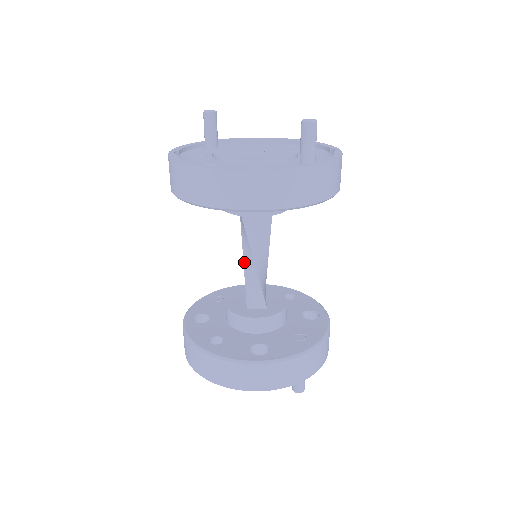
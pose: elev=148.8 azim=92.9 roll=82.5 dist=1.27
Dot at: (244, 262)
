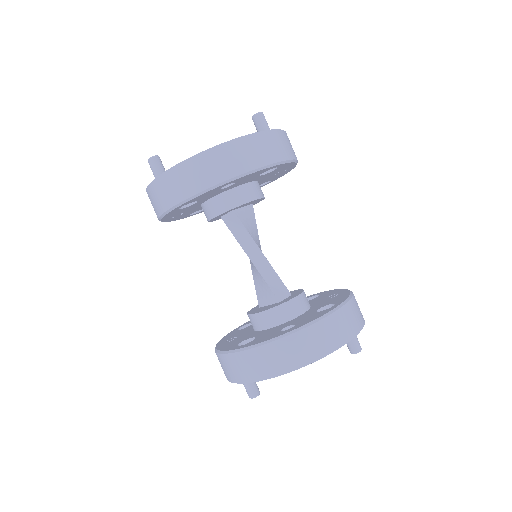
Dot at: (253, 262)
